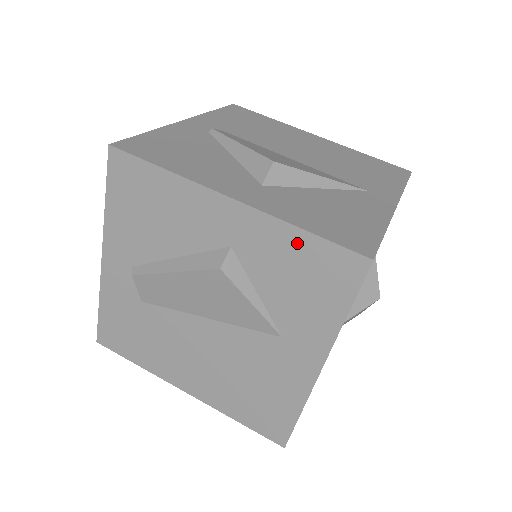
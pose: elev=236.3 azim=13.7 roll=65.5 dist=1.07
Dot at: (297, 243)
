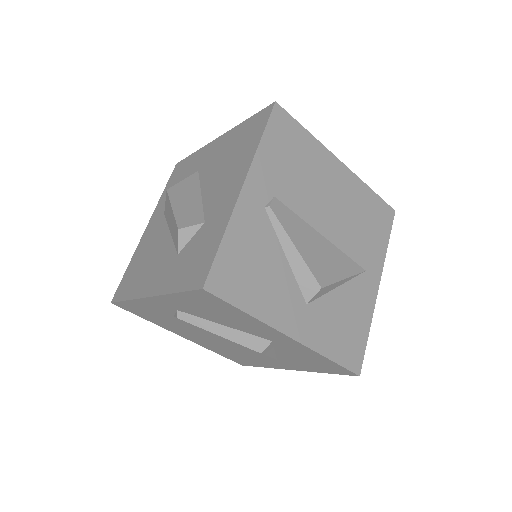
Dot at: (320, 359)
